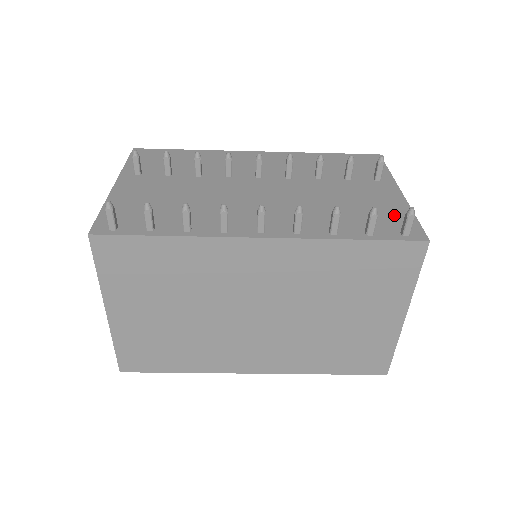
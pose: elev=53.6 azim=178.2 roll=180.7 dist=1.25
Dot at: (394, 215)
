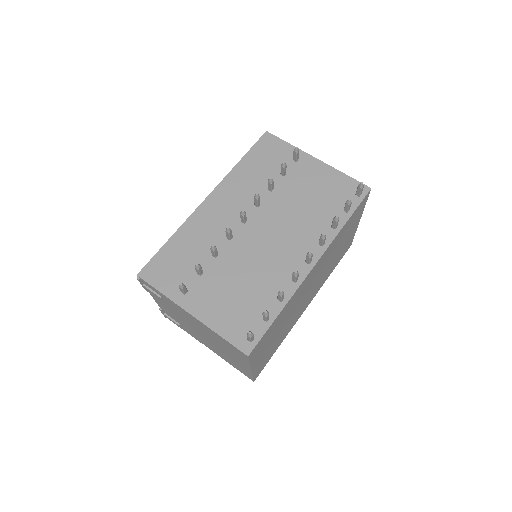
Dot at: (338, 184)
